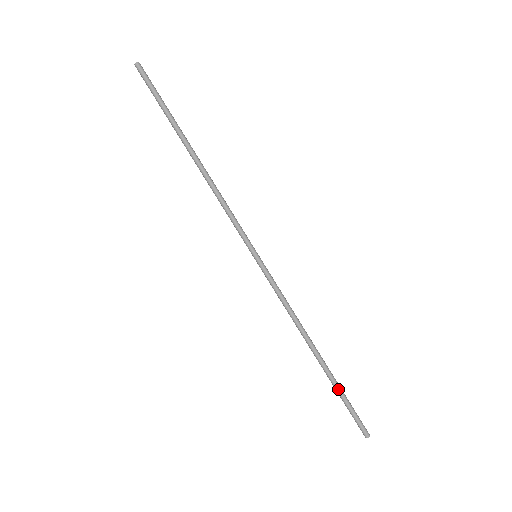
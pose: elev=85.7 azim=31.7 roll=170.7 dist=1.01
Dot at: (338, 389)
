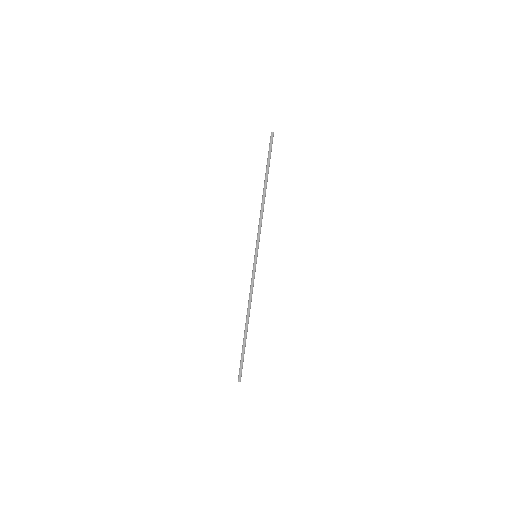
Dot at: (243, 347)
